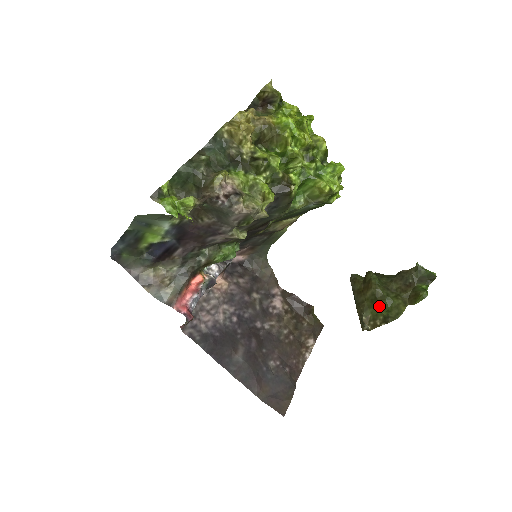
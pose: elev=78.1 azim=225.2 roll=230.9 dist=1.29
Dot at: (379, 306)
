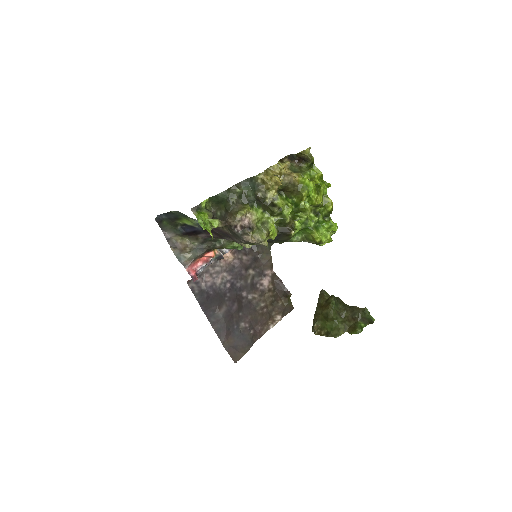
Dot at: (328, 323)
